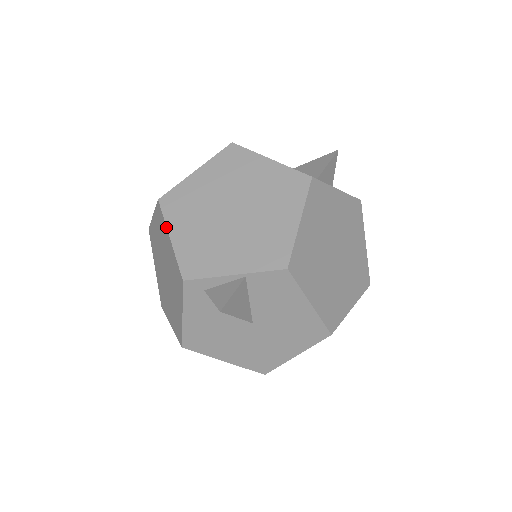
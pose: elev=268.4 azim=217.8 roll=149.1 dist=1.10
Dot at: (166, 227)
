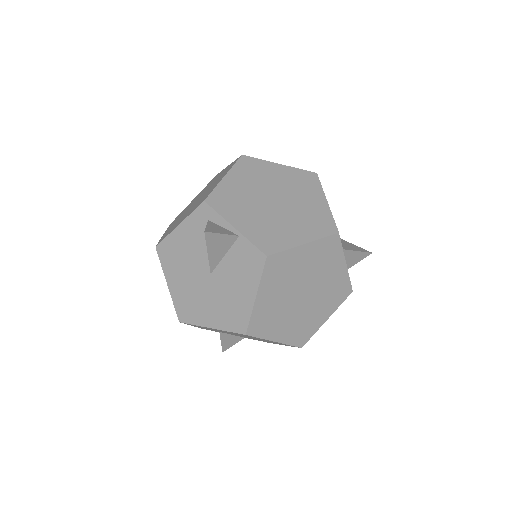
Dot at: (229, 170)
